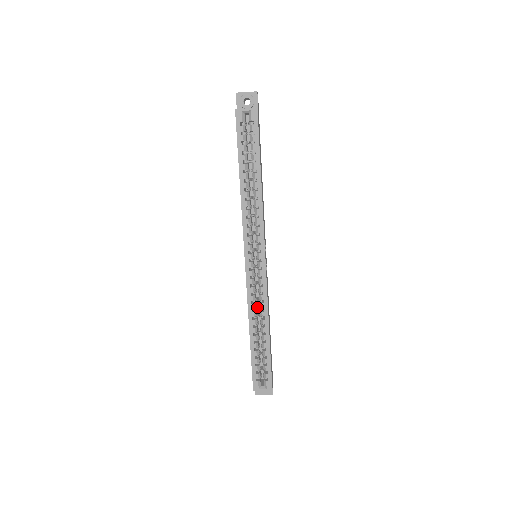
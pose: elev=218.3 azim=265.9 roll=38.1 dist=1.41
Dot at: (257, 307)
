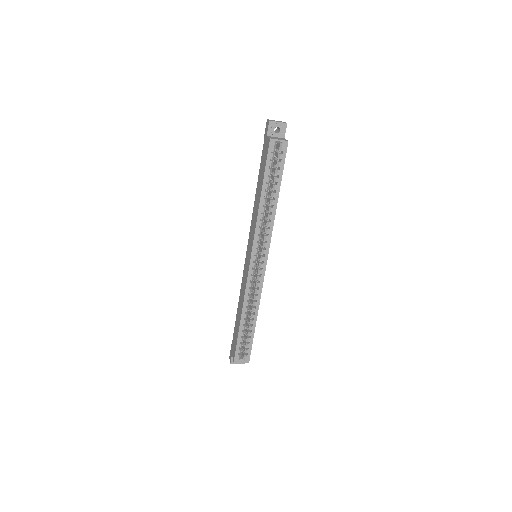
Dot at: (250, 297)
